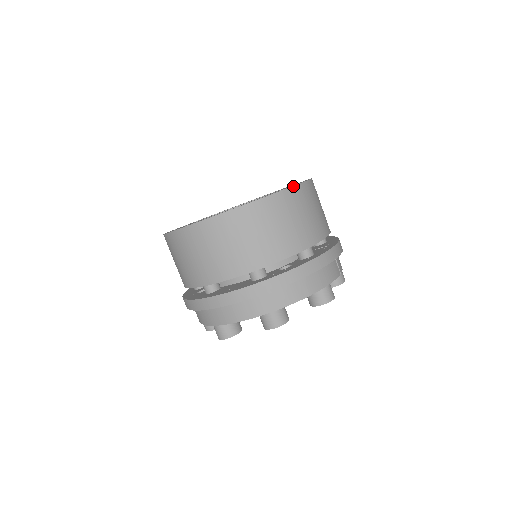
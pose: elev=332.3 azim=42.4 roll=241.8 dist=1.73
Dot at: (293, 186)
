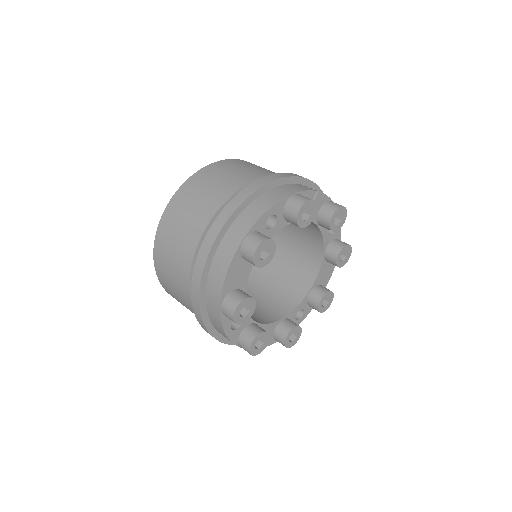
Dot at: (219, 161)
